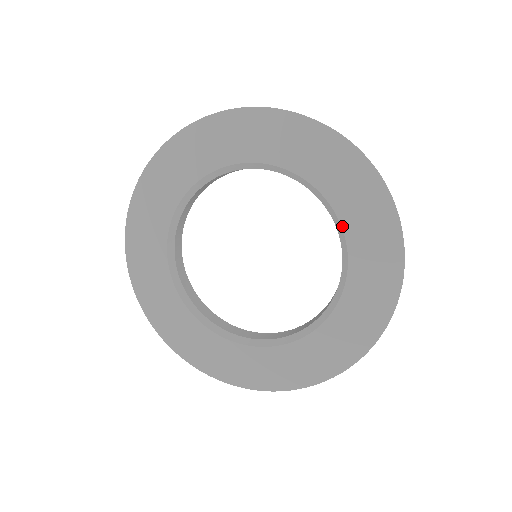
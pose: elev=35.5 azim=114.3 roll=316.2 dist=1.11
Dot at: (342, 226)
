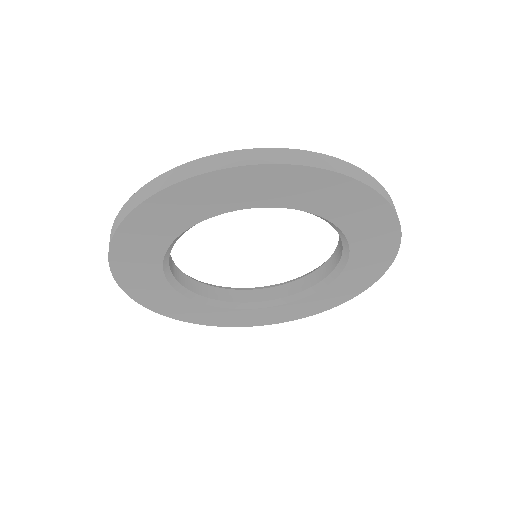
Dot at: (343, 271)
